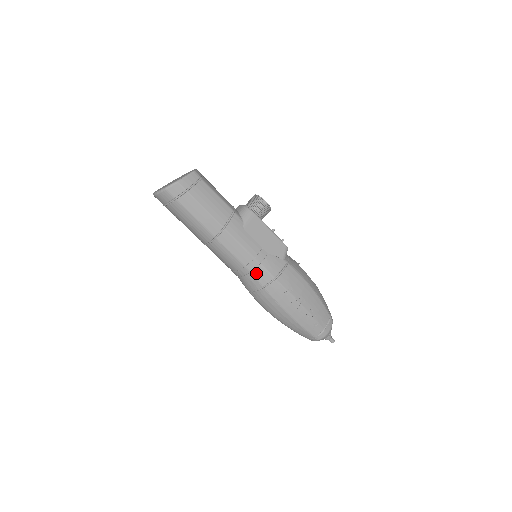
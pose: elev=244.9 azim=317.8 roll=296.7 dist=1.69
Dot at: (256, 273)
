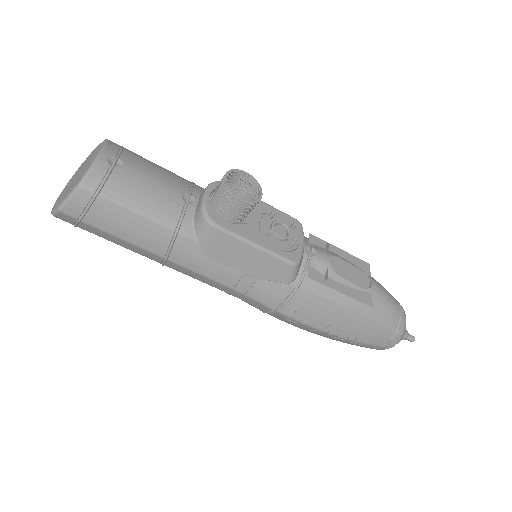
Dot at: (244, 300)
